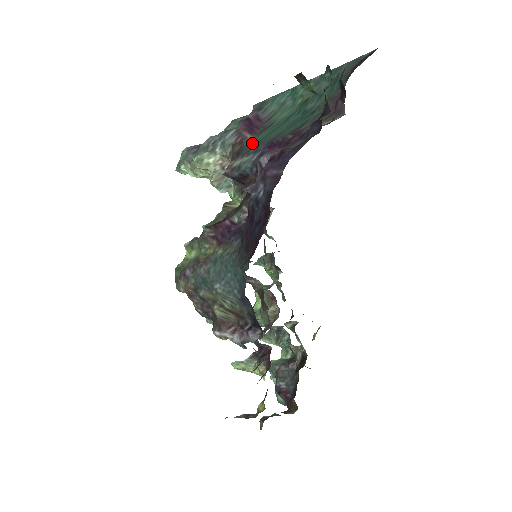
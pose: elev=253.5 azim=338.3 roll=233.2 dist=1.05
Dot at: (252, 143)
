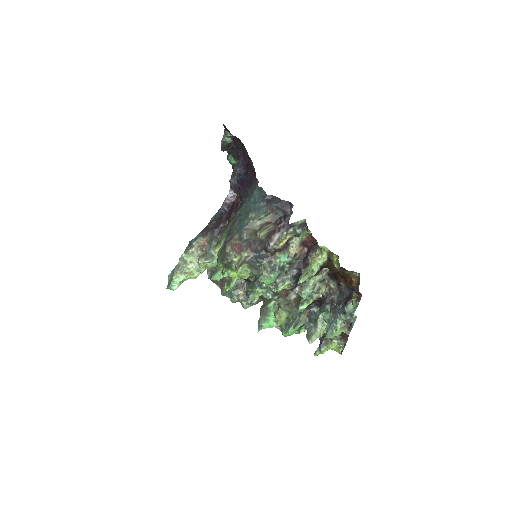
Dot at: occluded
